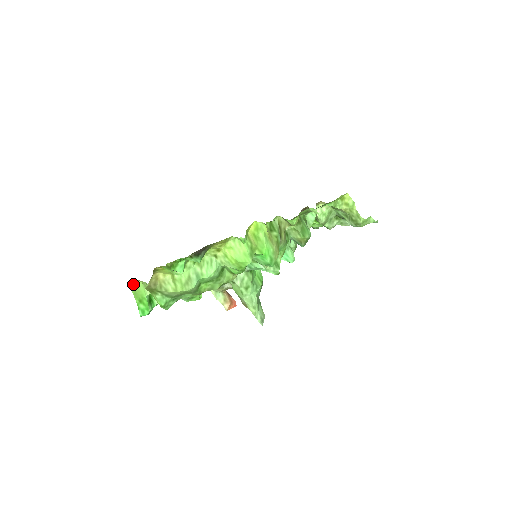
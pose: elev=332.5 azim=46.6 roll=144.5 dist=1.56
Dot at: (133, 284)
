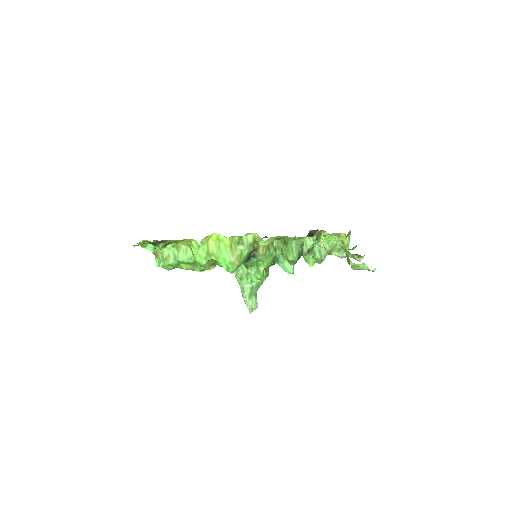
Dot at: occluded
